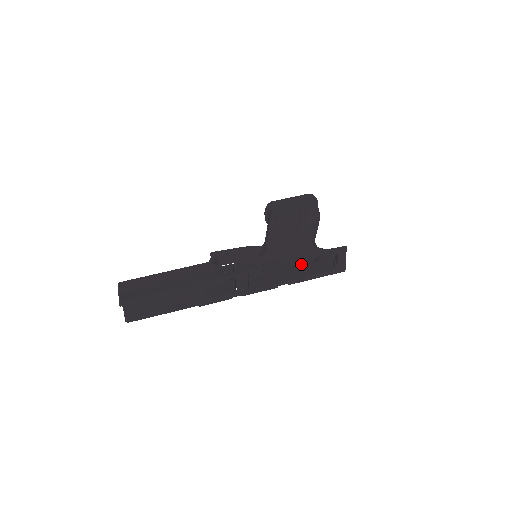
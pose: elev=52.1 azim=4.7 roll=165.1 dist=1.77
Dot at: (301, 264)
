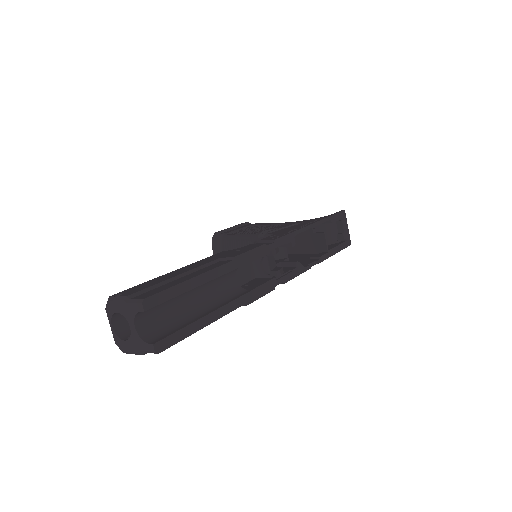
Dot at: (304, 255)
